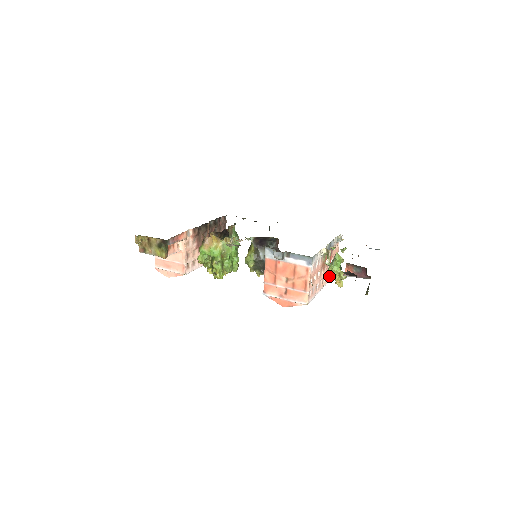
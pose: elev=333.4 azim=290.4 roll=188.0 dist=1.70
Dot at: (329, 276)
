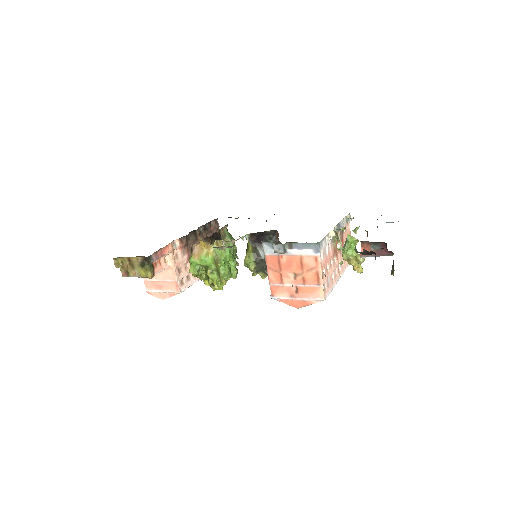
Dot at: (345, 263)
